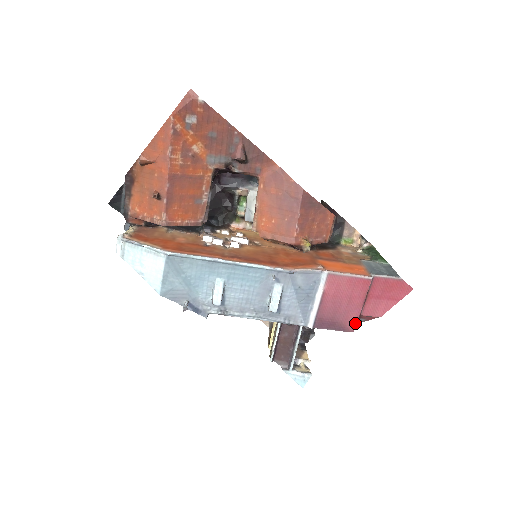
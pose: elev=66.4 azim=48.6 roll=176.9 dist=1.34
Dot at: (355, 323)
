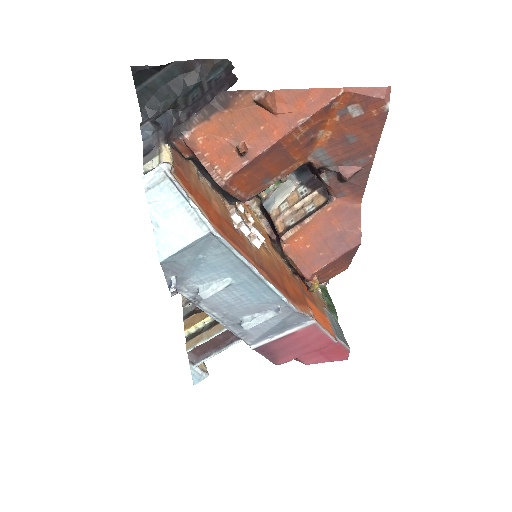
Dot at: (287, 361)
